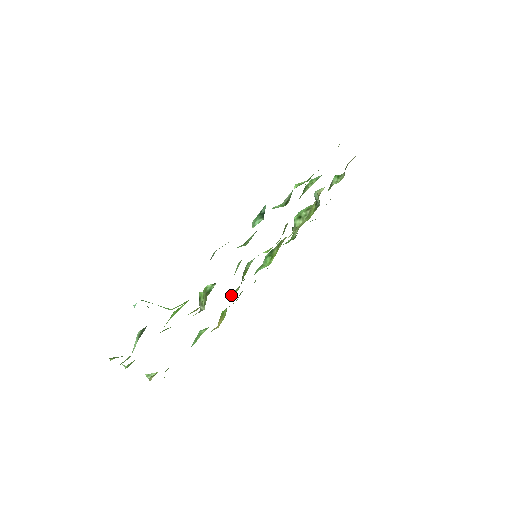
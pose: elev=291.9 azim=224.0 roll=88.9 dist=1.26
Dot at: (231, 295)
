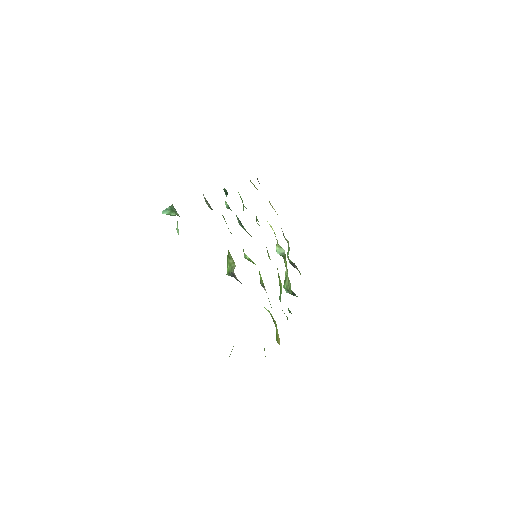
Dot at: occluded
